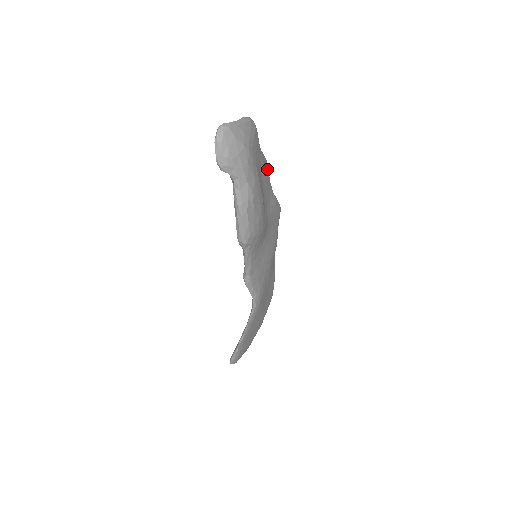
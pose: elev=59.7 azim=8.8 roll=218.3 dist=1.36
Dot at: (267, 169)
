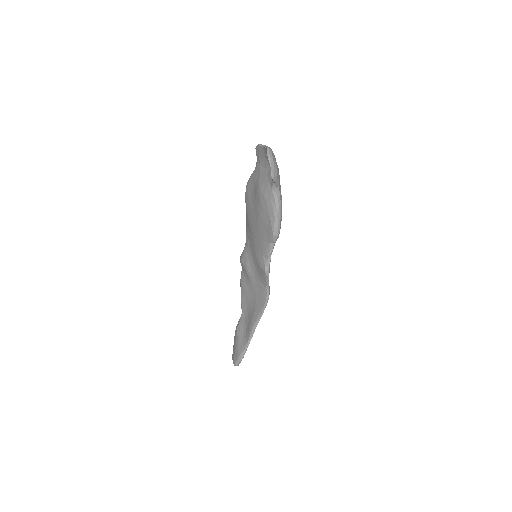
Dot at: occluded
